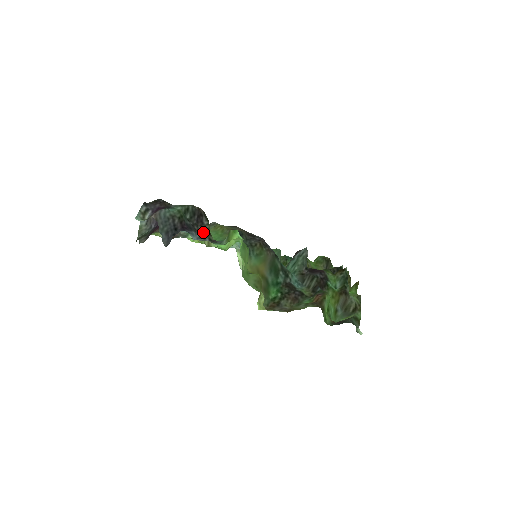
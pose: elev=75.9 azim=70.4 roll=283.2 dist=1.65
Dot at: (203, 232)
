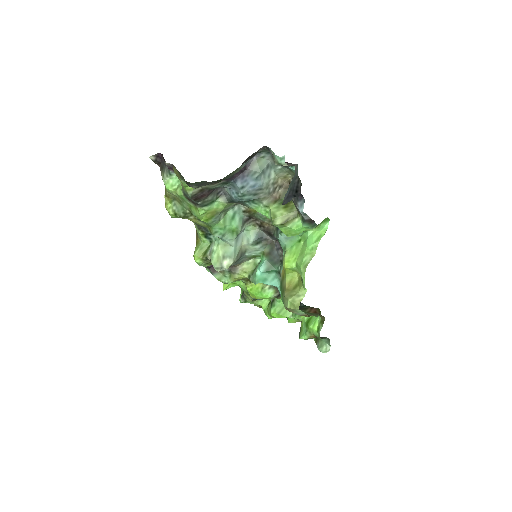
Dot at: (297, 208)
